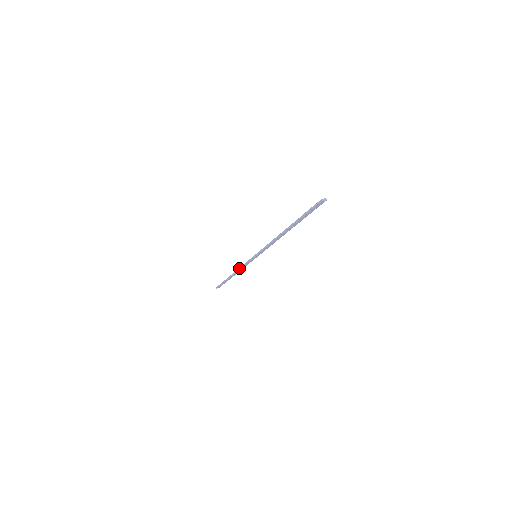
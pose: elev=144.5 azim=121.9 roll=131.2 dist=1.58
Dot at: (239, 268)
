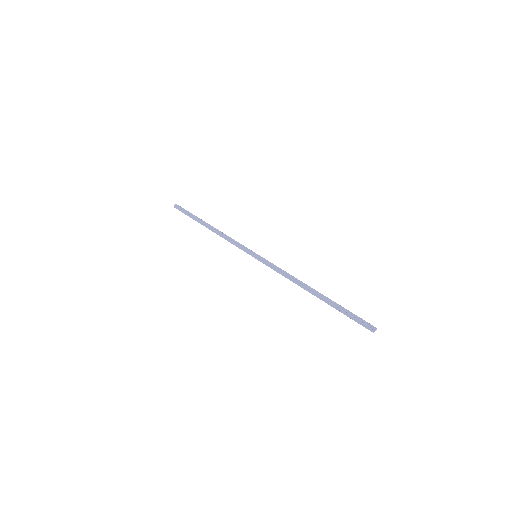
Dot at: (224, 238)
